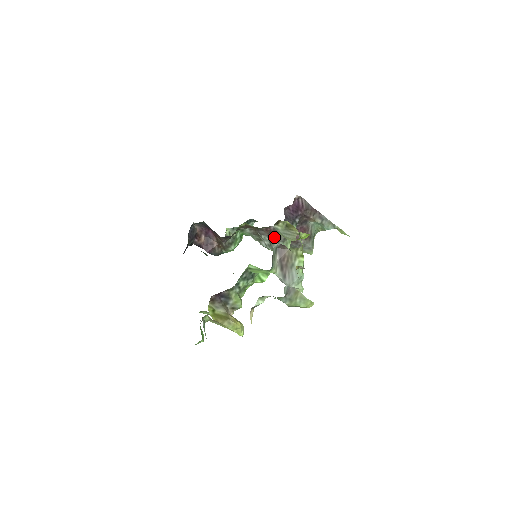
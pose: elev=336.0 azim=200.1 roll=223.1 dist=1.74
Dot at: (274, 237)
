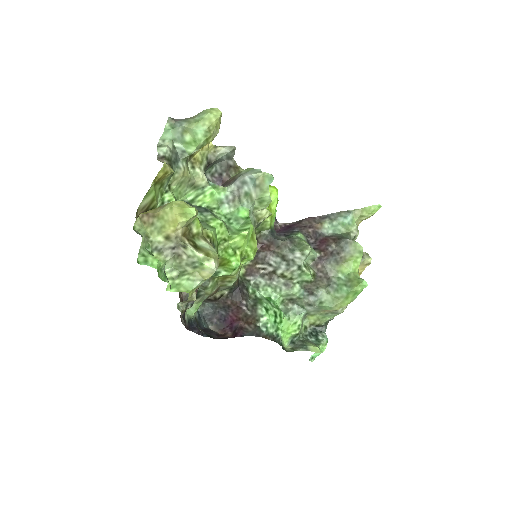
Dot at: (278, 248)
